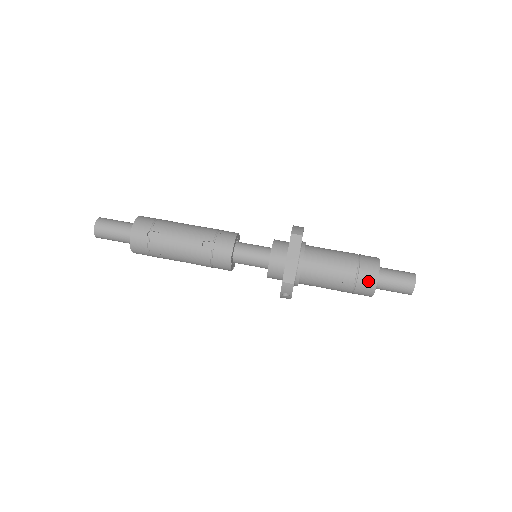
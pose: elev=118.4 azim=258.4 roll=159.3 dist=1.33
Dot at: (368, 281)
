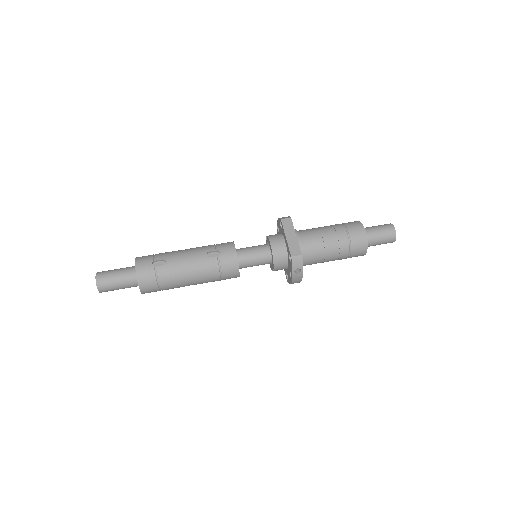
Dot at: (359, 236)
